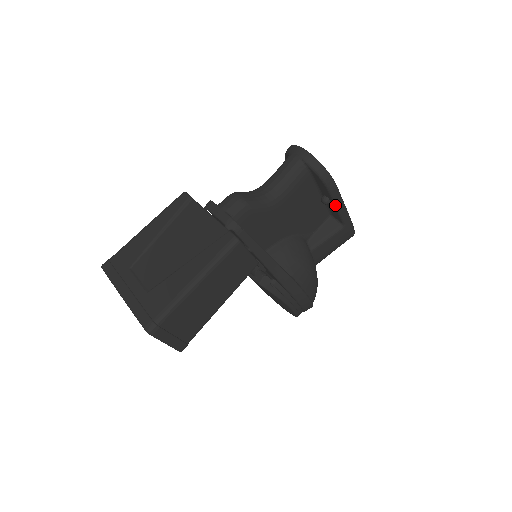
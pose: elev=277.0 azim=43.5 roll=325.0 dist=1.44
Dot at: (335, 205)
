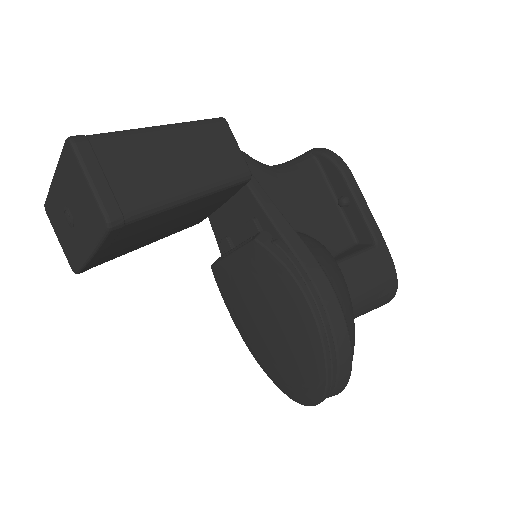
Dot at: (355, 202)
